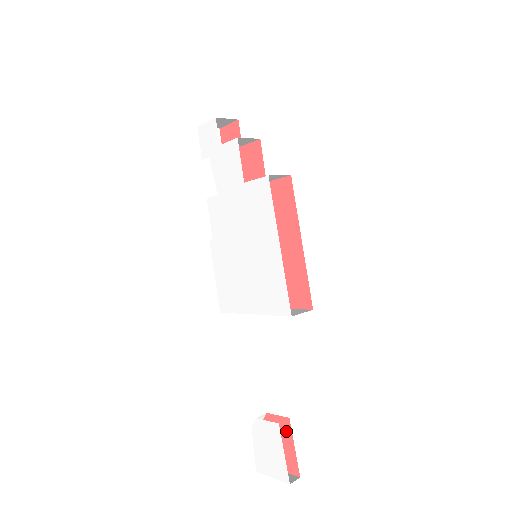
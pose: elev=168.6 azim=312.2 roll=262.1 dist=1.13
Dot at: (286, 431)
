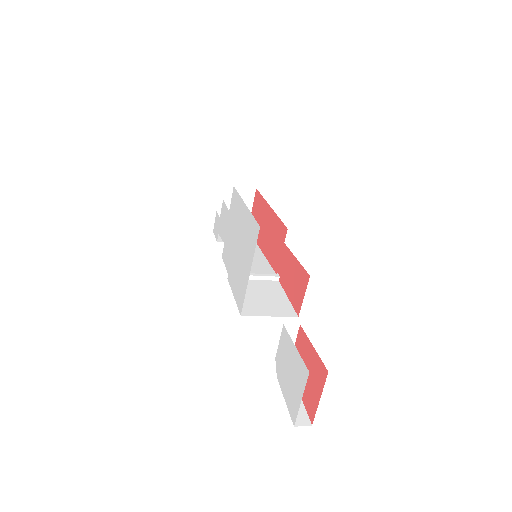
Dot at: (304, 343)
